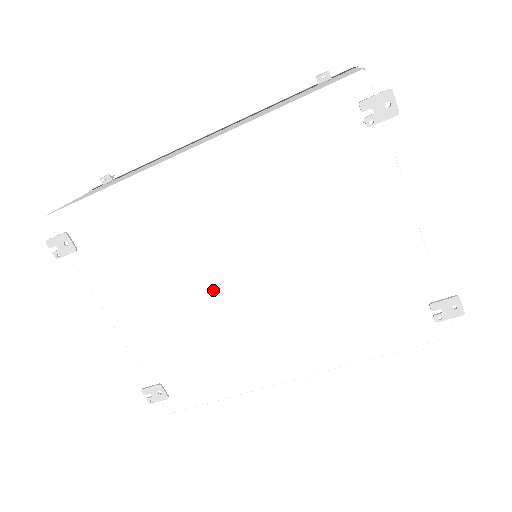
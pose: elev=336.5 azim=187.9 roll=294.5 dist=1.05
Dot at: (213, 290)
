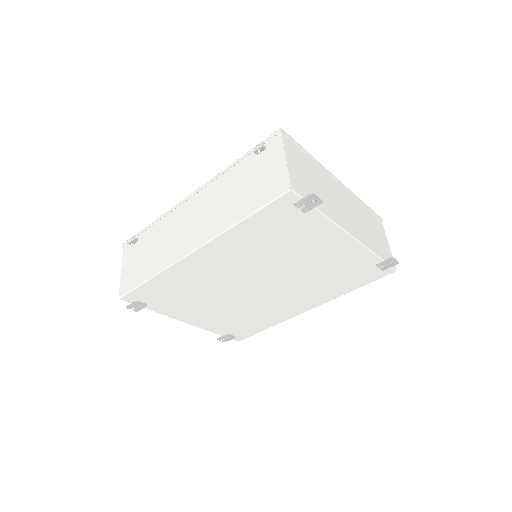
Dot at: (240, 296)
